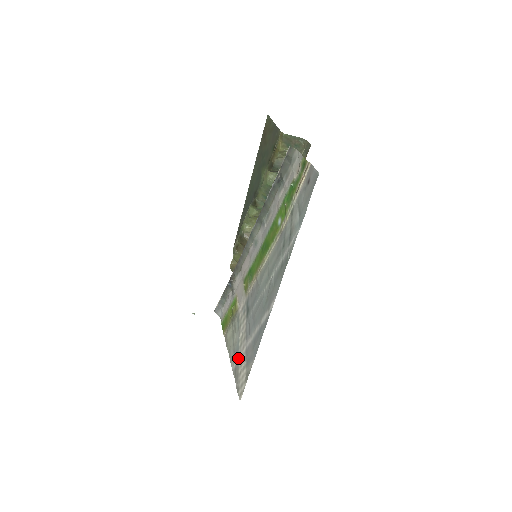
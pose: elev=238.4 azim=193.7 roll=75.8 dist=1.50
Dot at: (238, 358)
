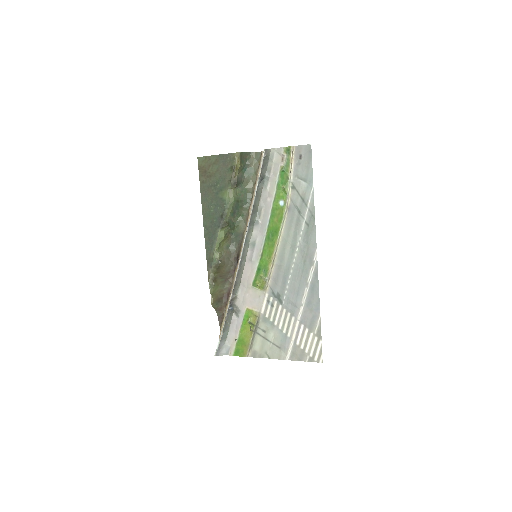
Dot at: (292, 341)
